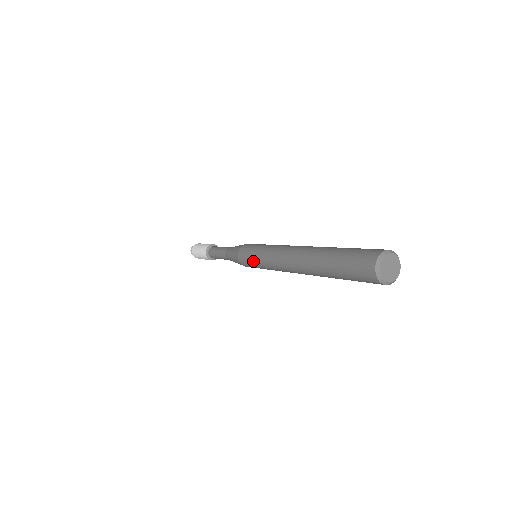
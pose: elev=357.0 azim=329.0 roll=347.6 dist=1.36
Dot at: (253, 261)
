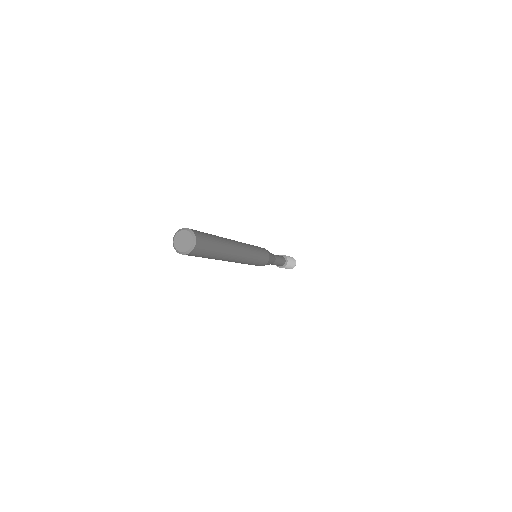
Dot at: occluded
